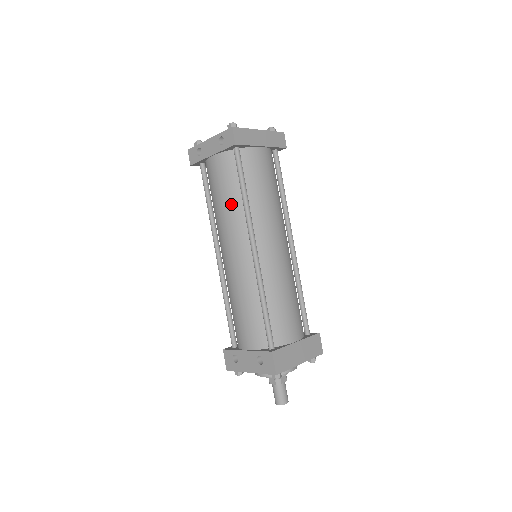
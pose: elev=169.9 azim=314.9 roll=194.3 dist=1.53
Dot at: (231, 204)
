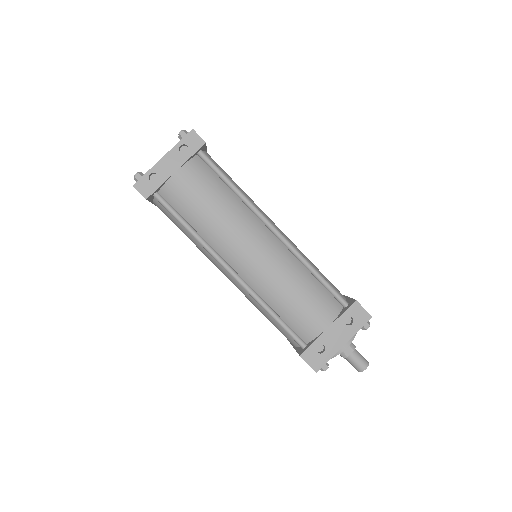
Dot at: (227, 204)
